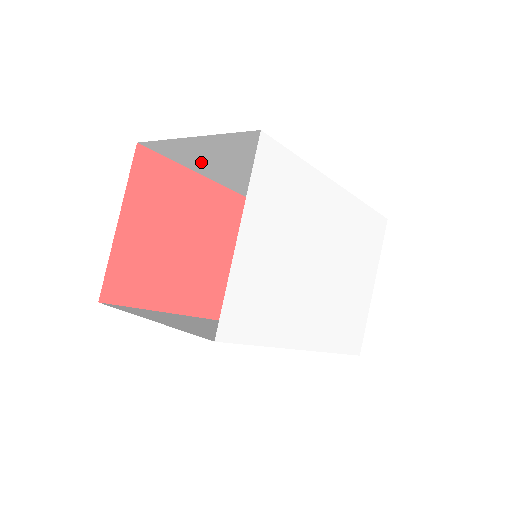
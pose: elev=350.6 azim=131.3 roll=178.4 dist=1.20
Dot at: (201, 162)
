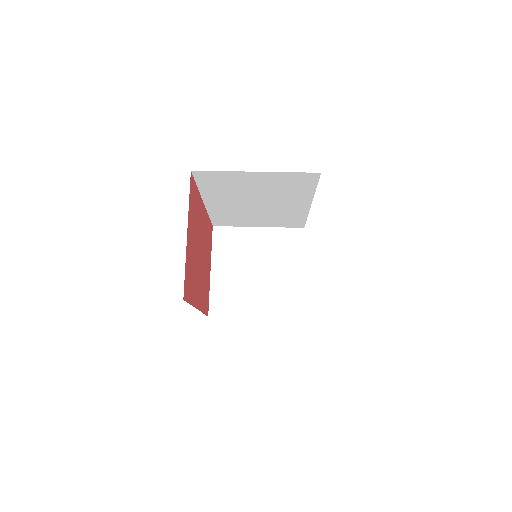
Dot at: (224, 187)
